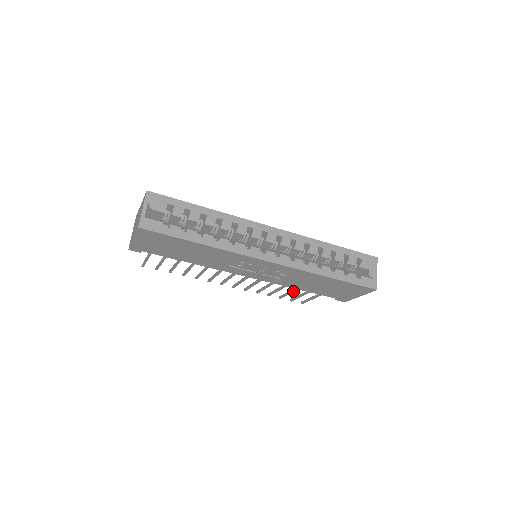
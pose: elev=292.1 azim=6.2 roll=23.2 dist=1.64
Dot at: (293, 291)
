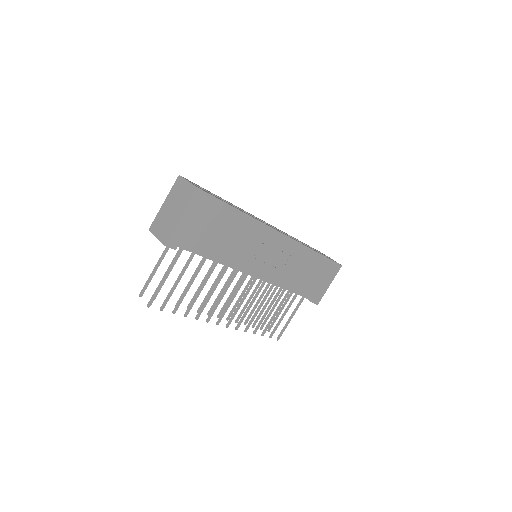
Dot at: (278, 310)
